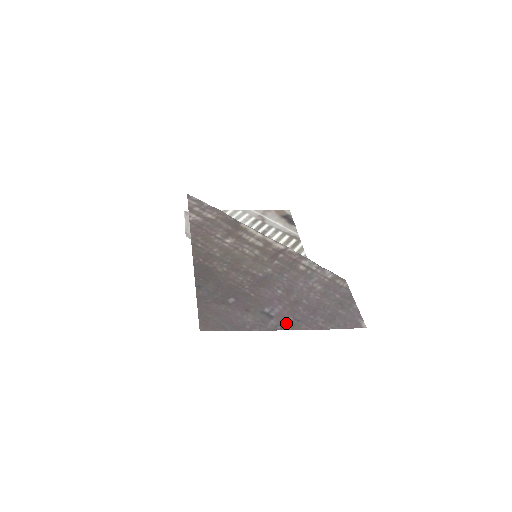
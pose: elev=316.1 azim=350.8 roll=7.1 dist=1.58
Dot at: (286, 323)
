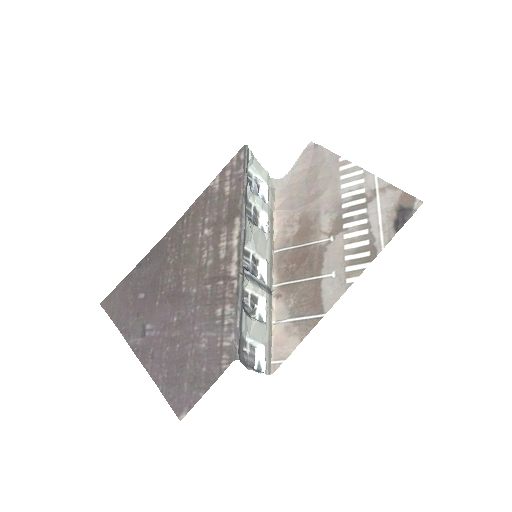
Dot at: (143, 350)
